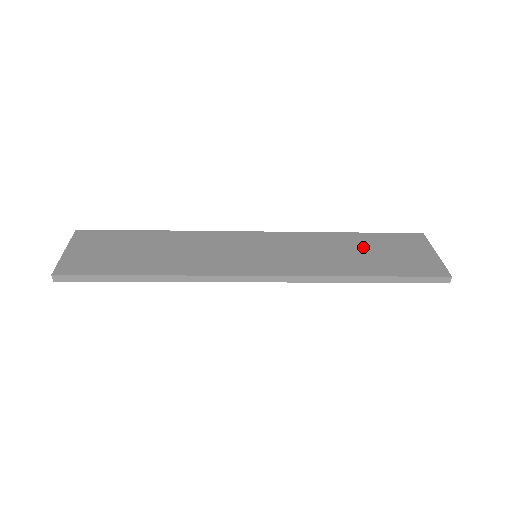
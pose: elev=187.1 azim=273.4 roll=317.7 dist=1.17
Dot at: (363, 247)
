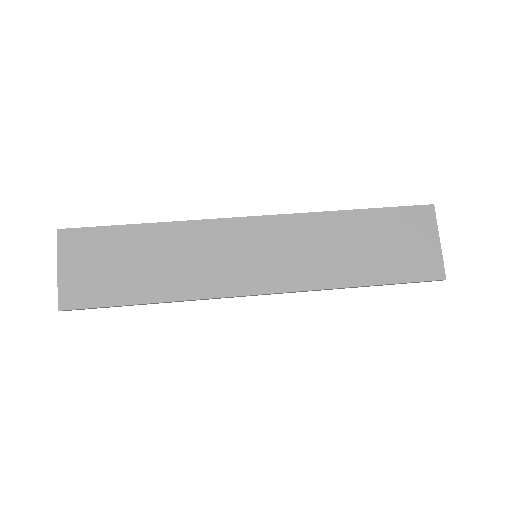
Dot at: (367, 237)
